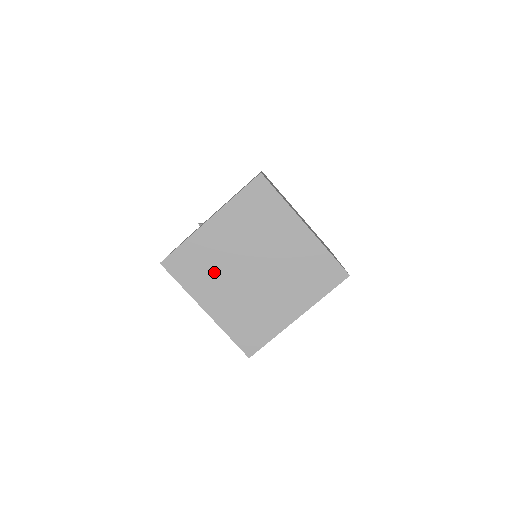
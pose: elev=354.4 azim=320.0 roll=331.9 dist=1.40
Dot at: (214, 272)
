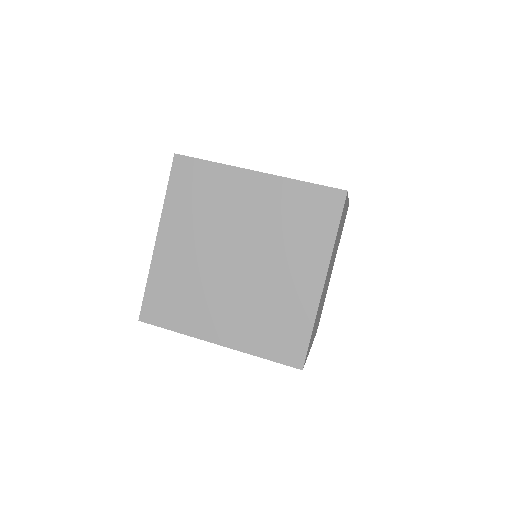
Dot at: occluded
